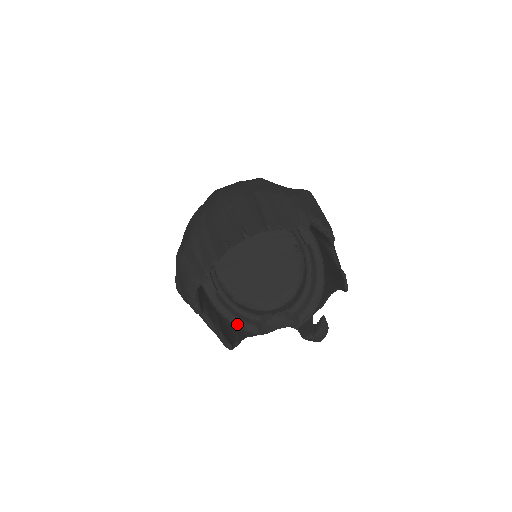
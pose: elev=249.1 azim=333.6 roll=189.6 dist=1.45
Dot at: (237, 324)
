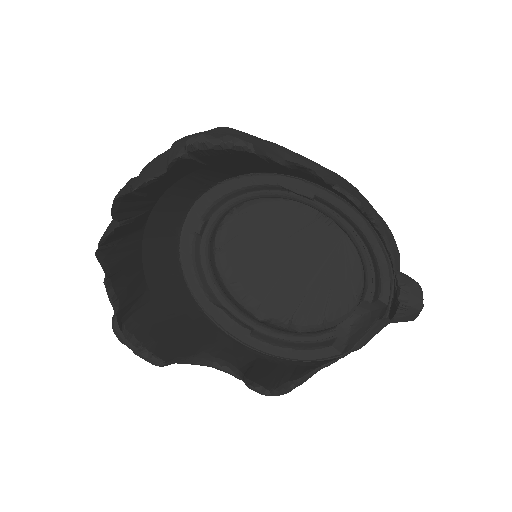
Dot at: (304, 358)
